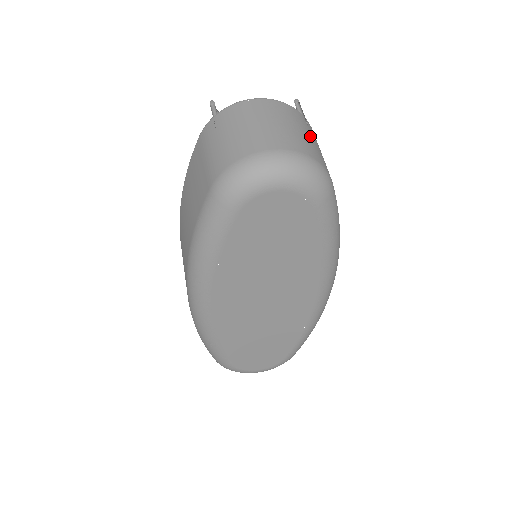
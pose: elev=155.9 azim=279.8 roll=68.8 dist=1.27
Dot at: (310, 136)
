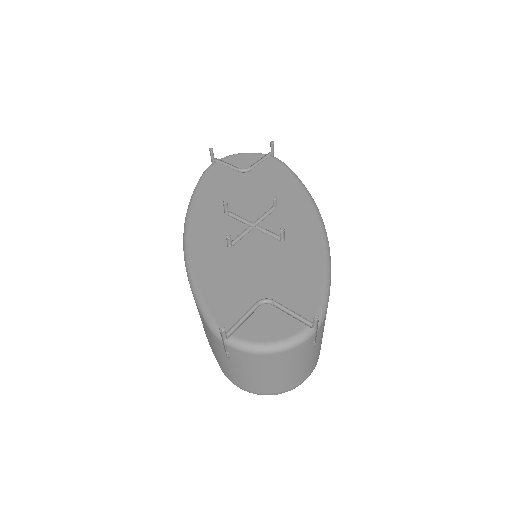
Dot at: (312, 355)
